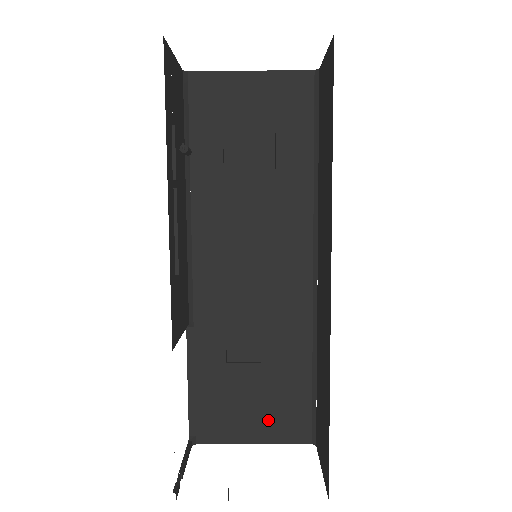
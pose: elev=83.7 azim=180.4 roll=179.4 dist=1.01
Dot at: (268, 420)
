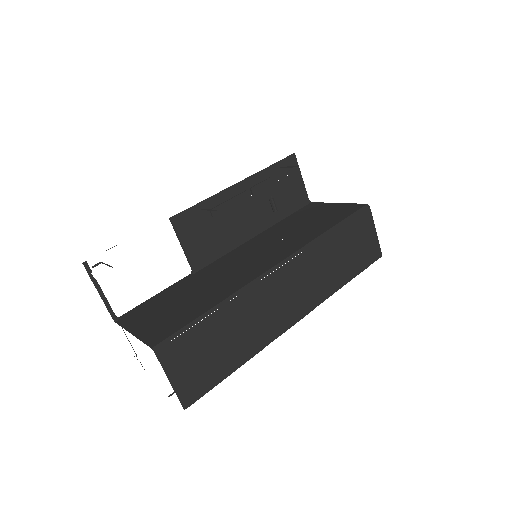
Dot at: (155, 325)
